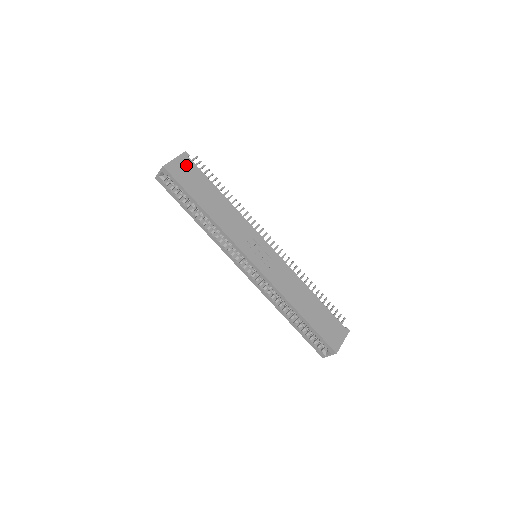
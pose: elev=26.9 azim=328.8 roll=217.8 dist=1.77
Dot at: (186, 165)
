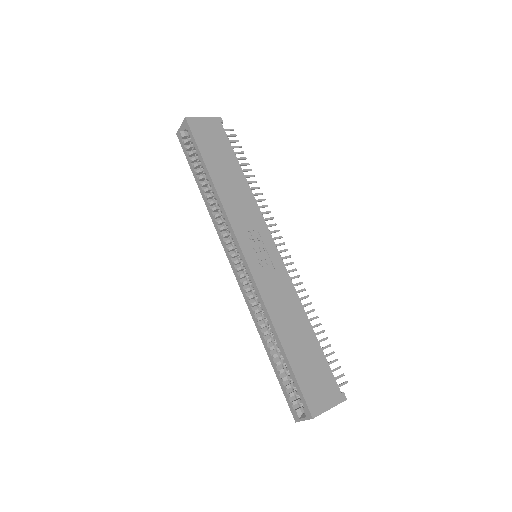
Dot at: (214, 128)
